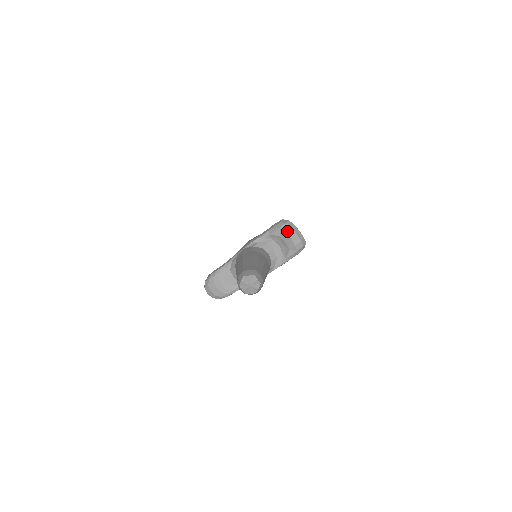
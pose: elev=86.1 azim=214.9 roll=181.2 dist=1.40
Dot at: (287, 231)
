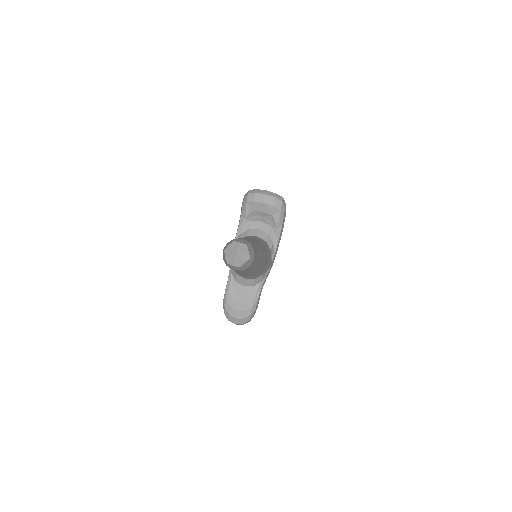
Dot at: (255, 199)
